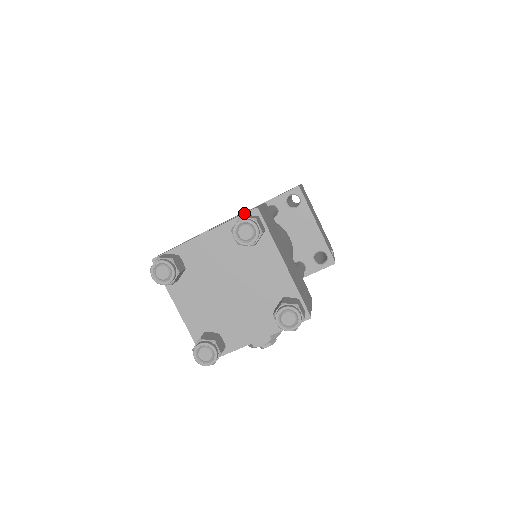
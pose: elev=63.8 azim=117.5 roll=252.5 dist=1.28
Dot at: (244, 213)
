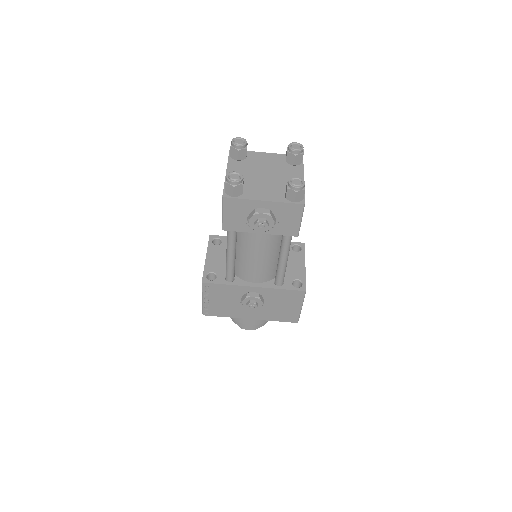
Dot at: occluded
